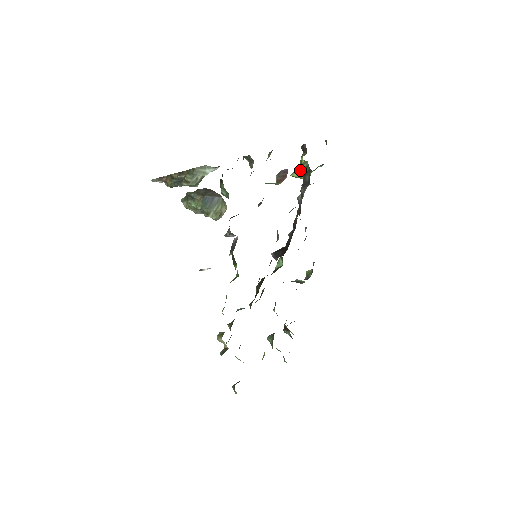
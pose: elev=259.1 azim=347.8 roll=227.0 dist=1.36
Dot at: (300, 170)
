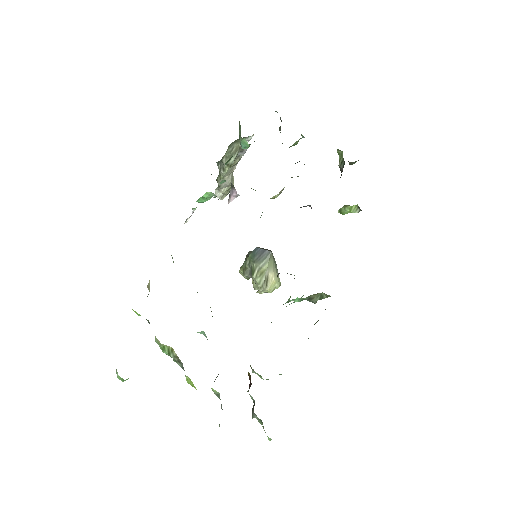
Dot at: occluded
